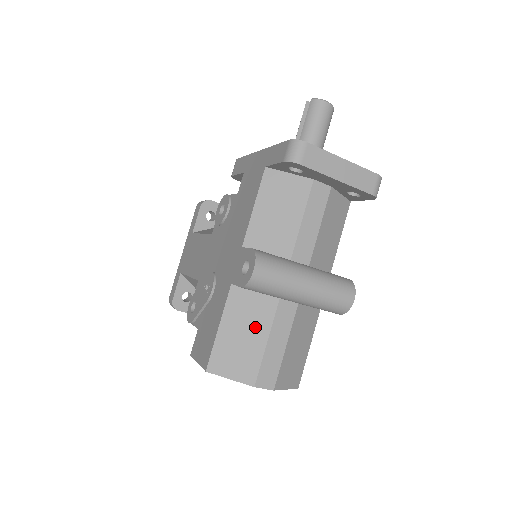
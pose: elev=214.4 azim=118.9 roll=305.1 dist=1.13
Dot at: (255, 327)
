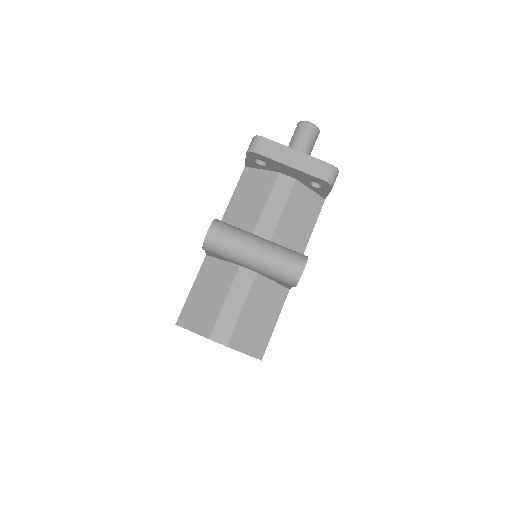
Dot at: (217, 289)
